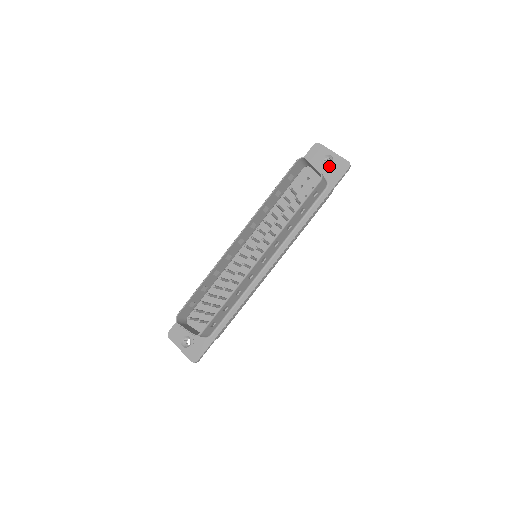
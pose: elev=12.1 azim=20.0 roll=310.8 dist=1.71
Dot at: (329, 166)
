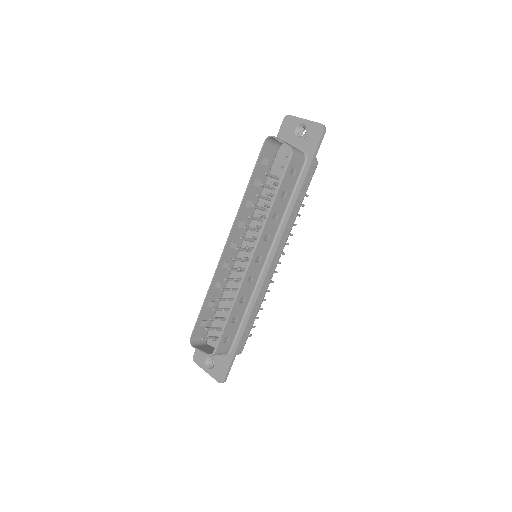
Dot at: (303, 136)
